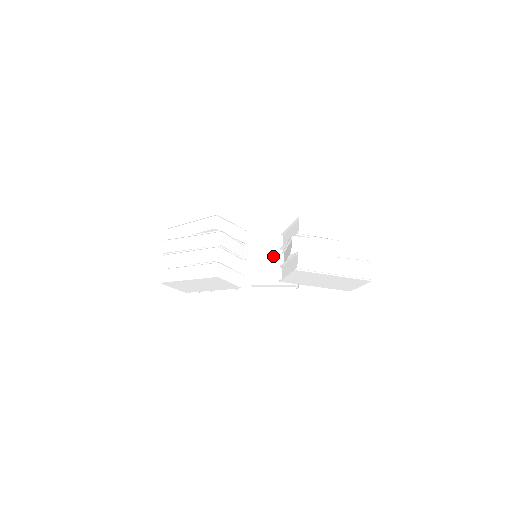
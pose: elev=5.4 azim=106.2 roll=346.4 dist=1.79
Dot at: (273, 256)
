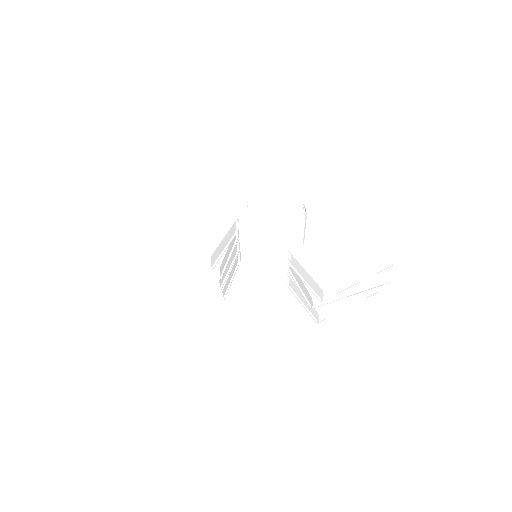
Dot at: (275, 253)
